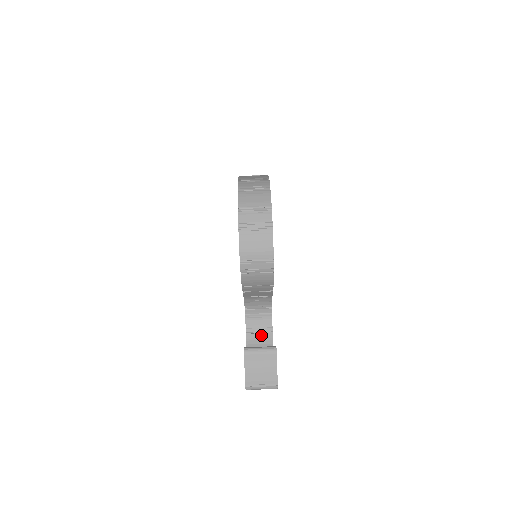
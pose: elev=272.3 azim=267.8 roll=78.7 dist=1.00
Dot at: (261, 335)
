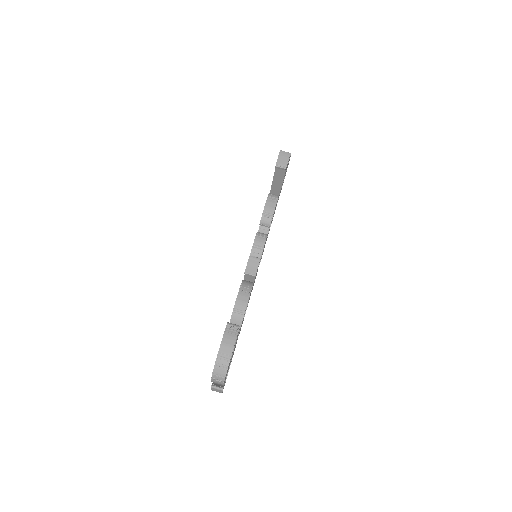
Dot at: occluded
